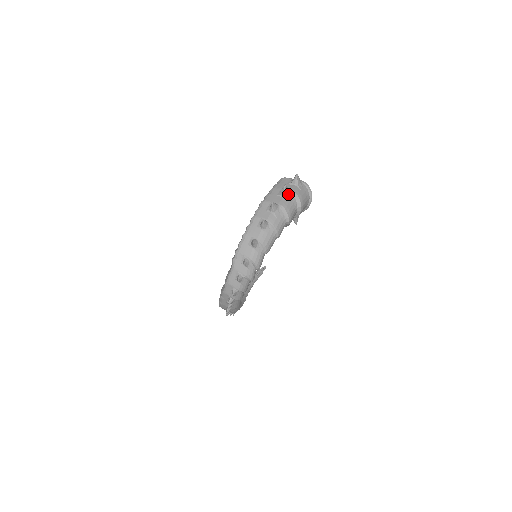
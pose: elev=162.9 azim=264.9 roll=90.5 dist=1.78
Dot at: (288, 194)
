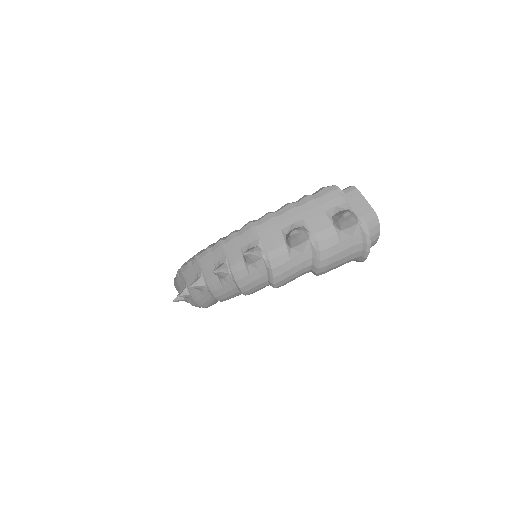
Dot at: (299, 244)
